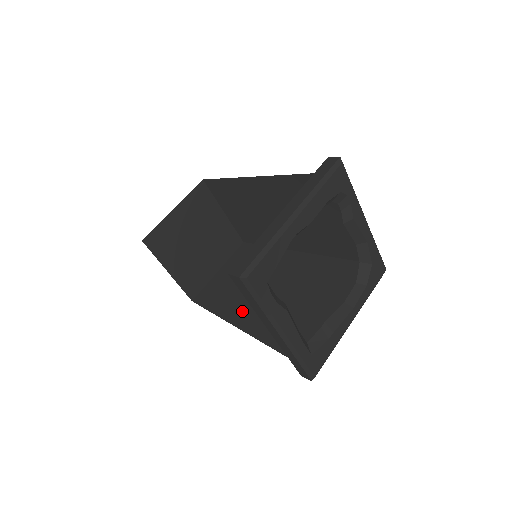
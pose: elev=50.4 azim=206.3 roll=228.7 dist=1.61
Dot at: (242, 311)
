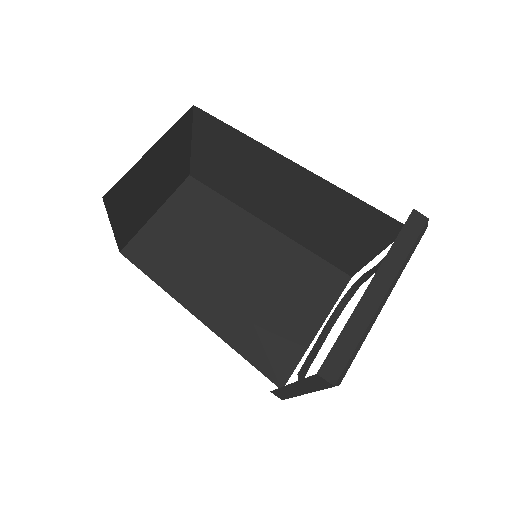
Dot at: (199, 293)
